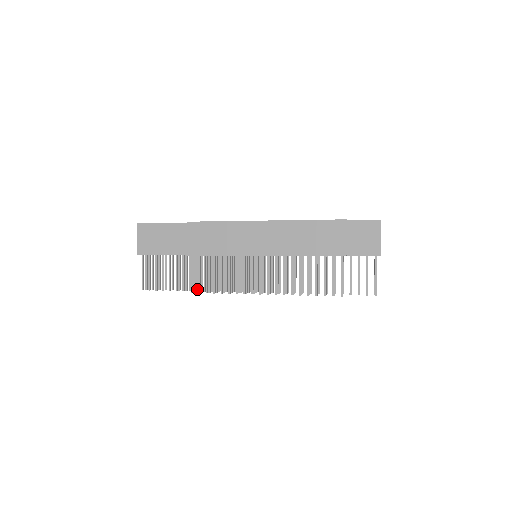
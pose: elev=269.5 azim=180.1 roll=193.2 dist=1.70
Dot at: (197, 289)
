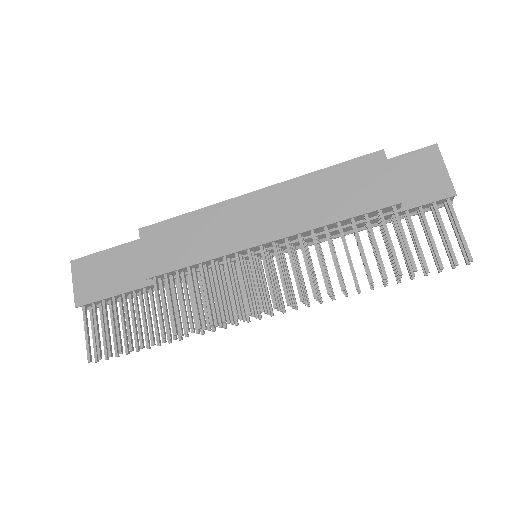
Dot at: occluded
